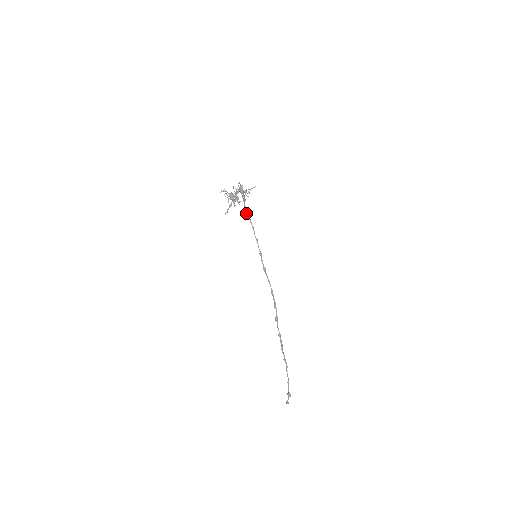
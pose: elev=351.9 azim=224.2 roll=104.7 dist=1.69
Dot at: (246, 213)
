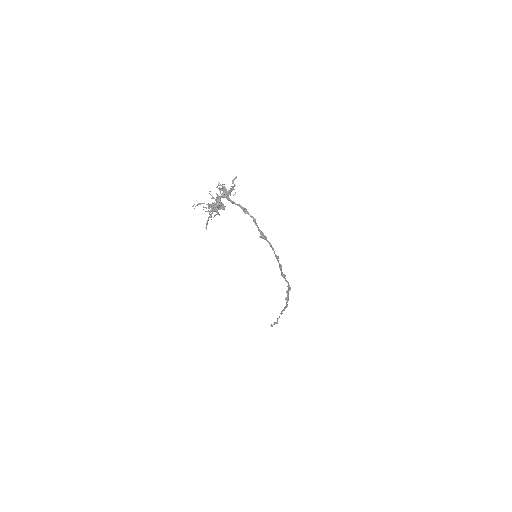
Dot at: (265, 239)
